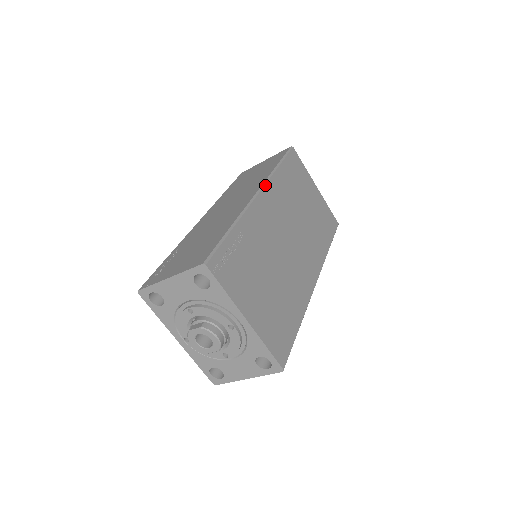
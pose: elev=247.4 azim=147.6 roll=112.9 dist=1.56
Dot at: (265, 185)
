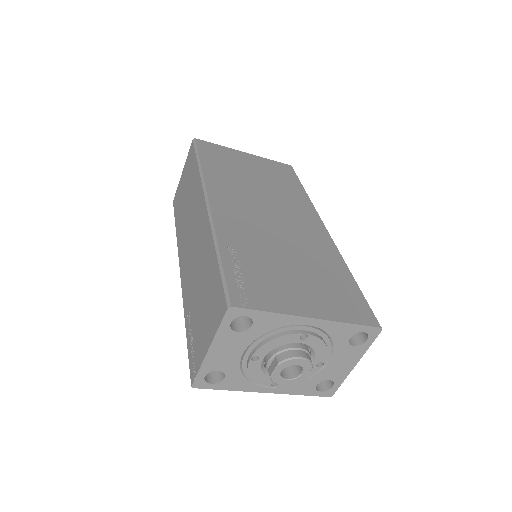
Dot at: (206, 190)
